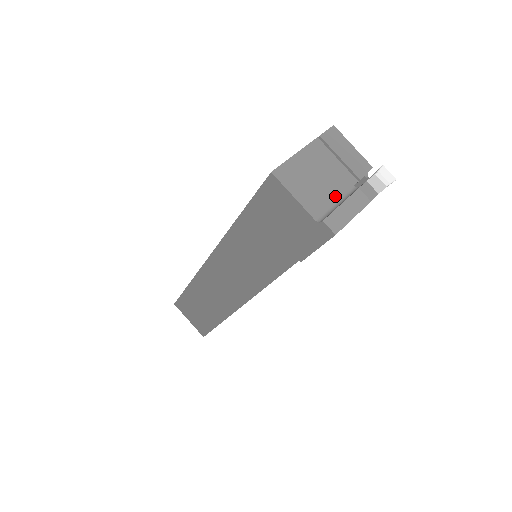
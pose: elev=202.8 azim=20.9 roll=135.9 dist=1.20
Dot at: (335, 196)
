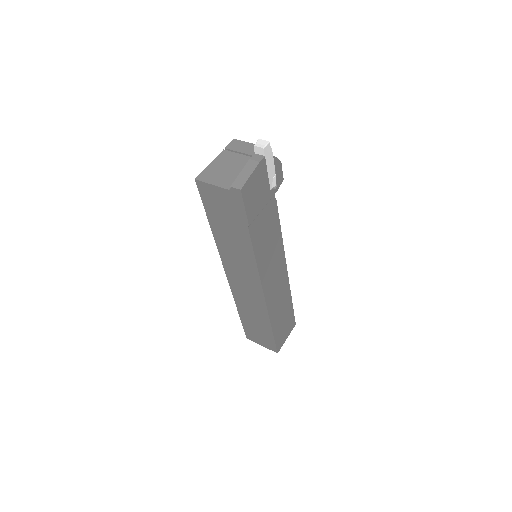
Dot at: occluded
